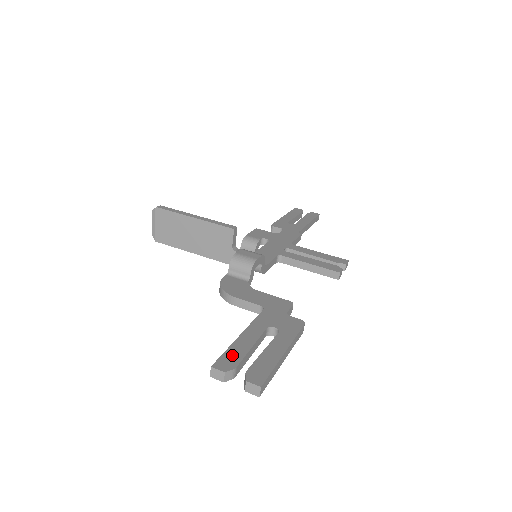
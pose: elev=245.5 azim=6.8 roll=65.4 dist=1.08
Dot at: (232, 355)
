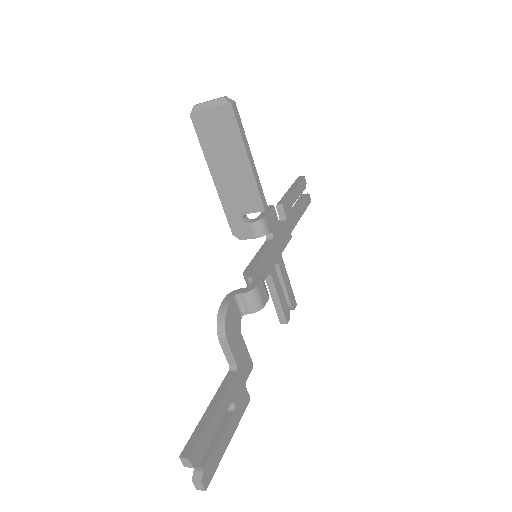
Dot at: (203, 443)
